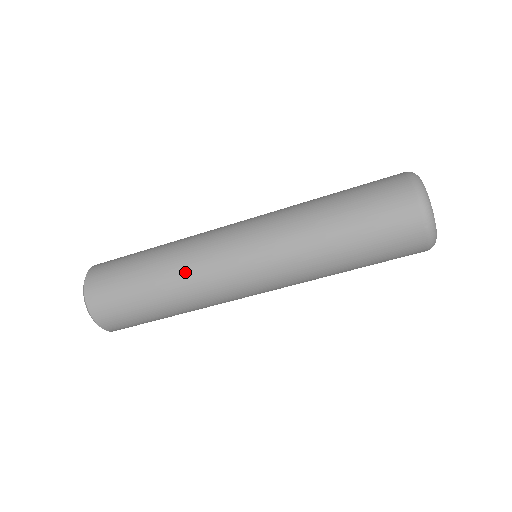
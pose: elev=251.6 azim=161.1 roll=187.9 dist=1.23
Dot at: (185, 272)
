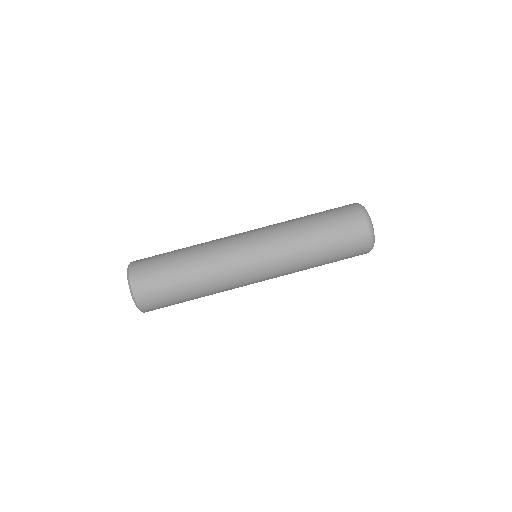
Dot at: (212, 266)
